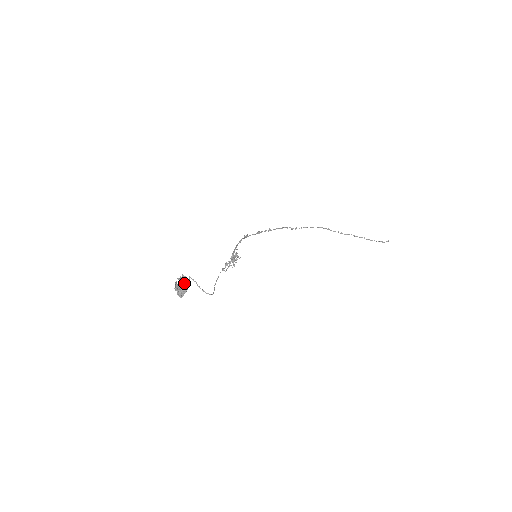
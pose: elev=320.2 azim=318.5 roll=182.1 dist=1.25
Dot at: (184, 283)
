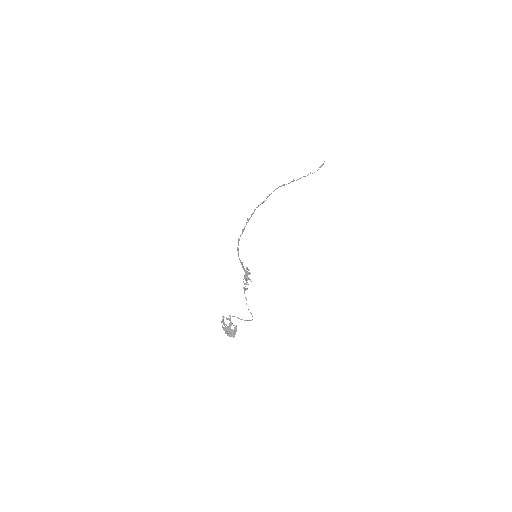
Dot at: (230, 324)
